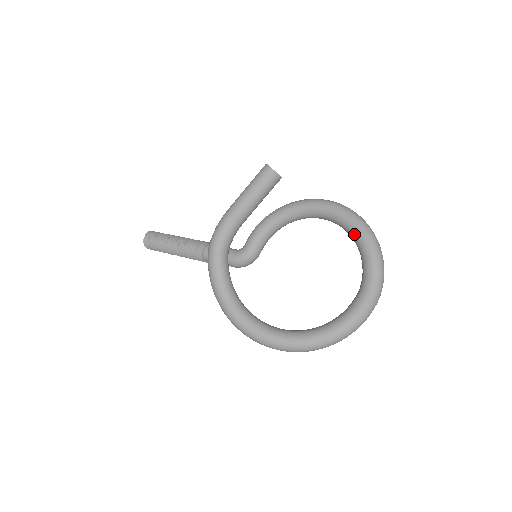
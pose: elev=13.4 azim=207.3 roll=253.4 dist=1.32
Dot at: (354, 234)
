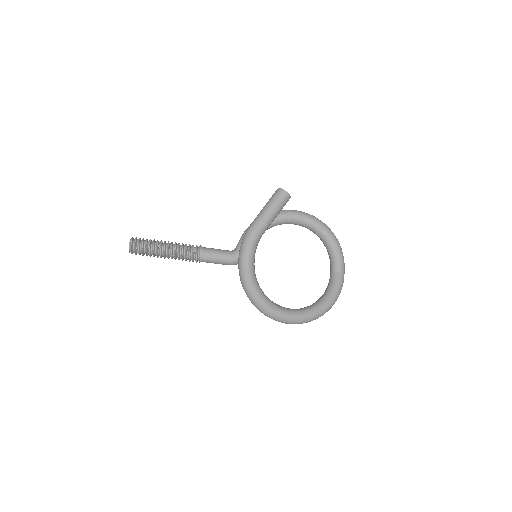
Dot at: (325, 236)
